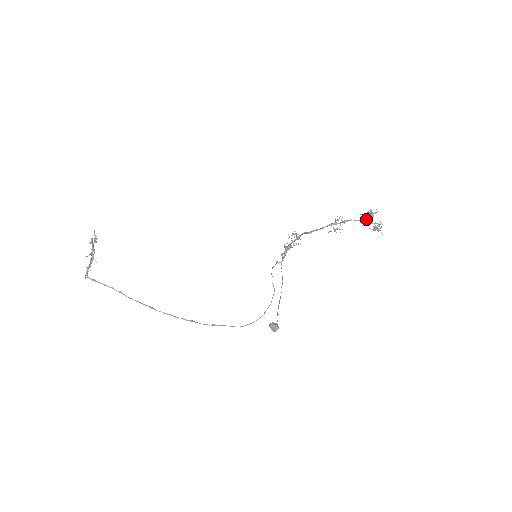
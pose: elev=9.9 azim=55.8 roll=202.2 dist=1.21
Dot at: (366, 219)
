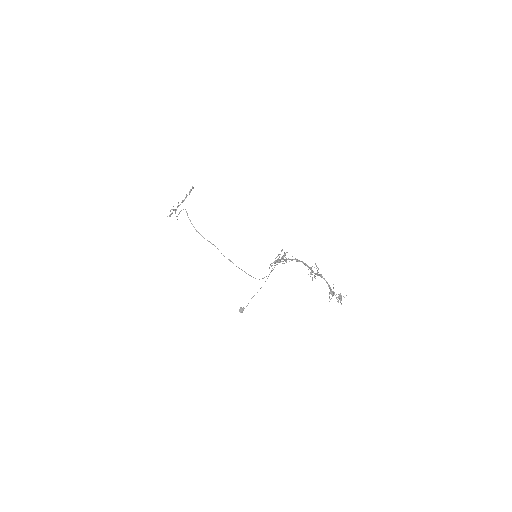
Dot at: (330, 290)
